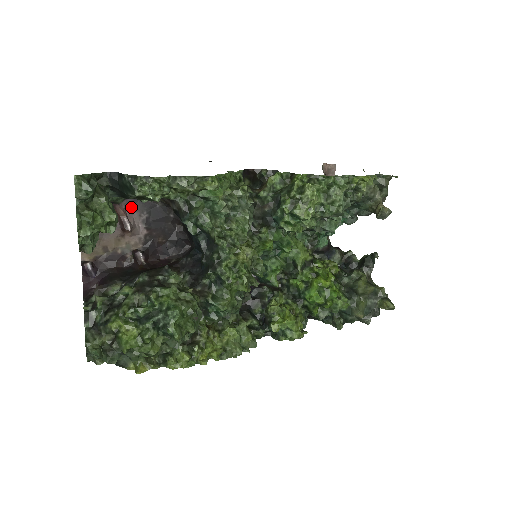
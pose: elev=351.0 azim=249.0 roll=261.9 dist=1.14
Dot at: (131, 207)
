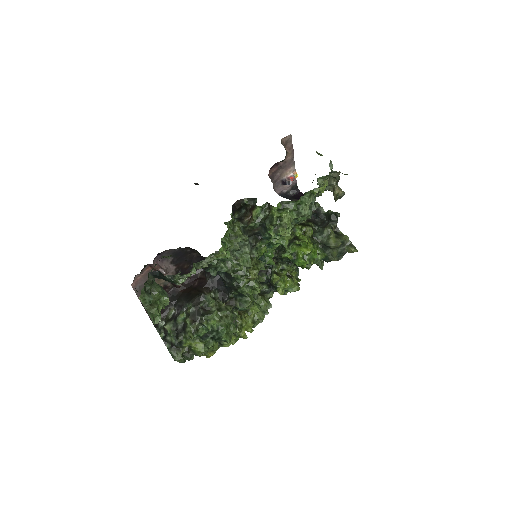
Dot at: (160, 259)
